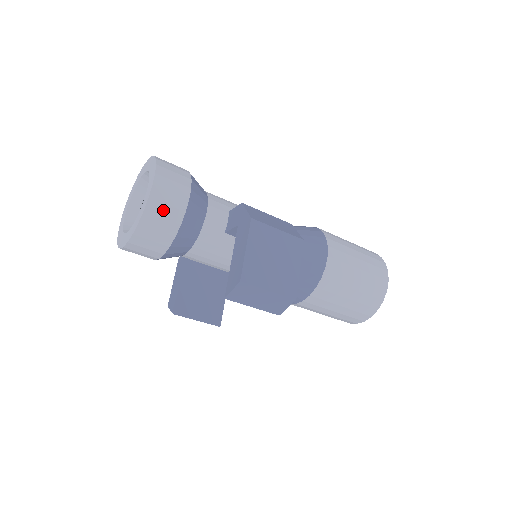
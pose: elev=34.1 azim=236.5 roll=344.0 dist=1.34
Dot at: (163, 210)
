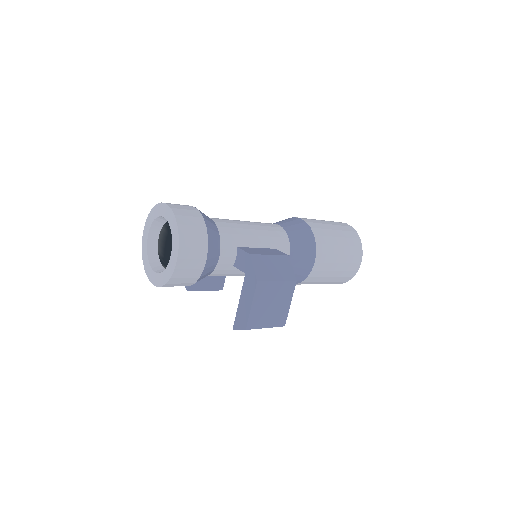
Dot at: (186, 273)
